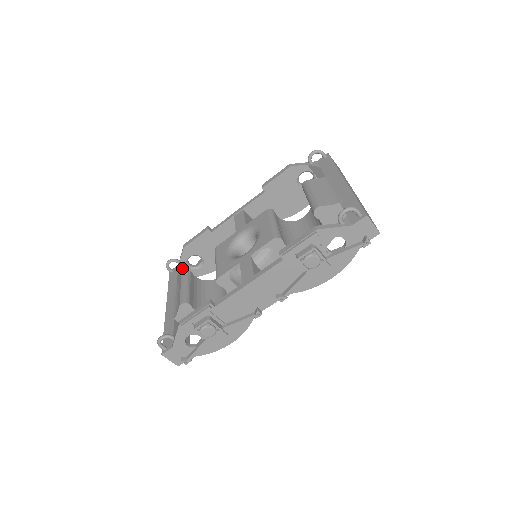
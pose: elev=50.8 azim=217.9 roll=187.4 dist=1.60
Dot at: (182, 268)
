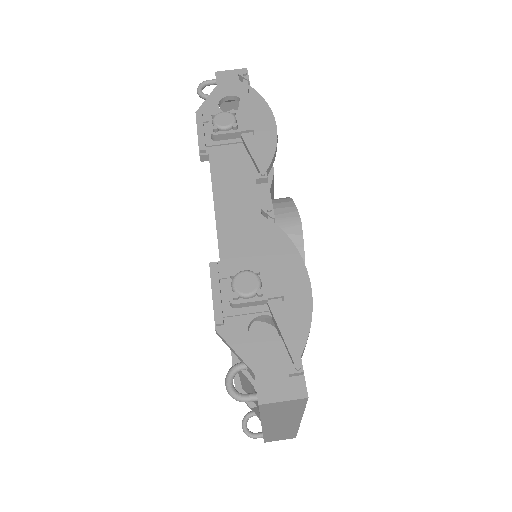
Dot at: occluded
